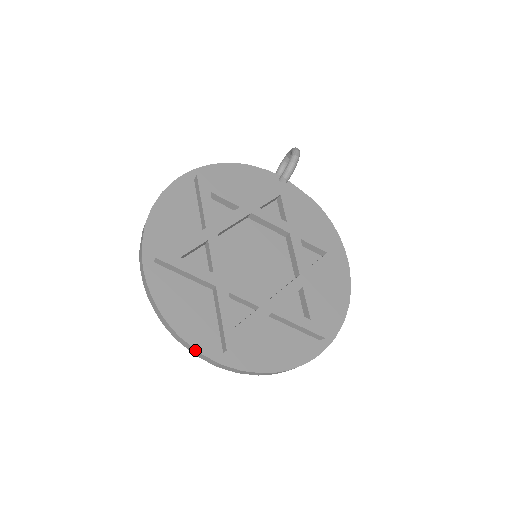
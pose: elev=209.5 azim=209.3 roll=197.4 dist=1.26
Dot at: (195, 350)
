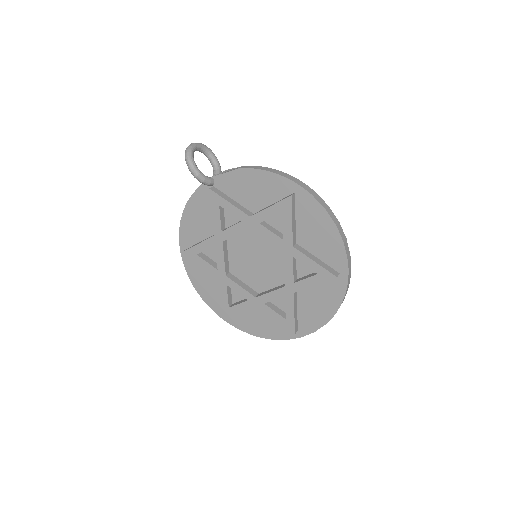
Dot at: (286, 339)
